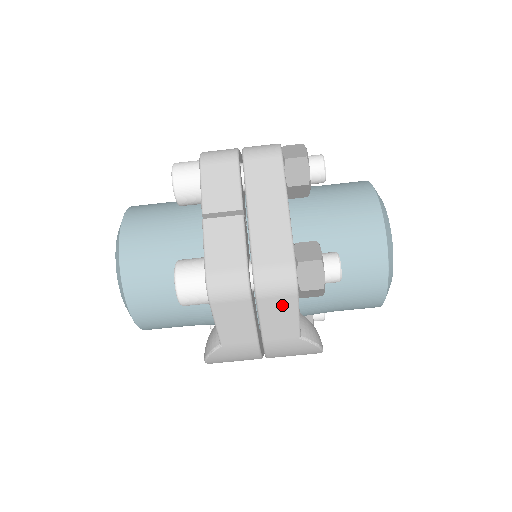
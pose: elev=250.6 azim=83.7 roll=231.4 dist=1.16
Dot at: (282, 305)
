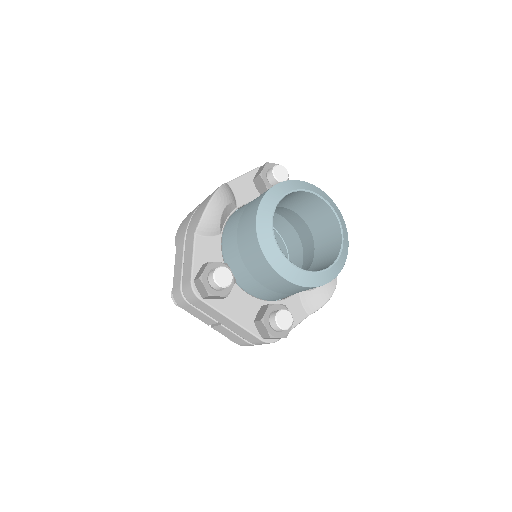
Dot at: occluded
